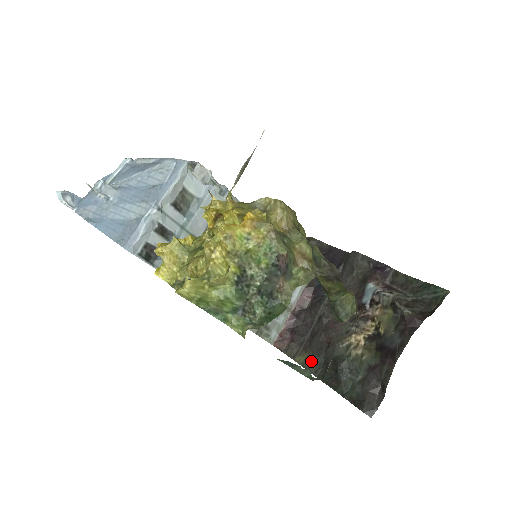
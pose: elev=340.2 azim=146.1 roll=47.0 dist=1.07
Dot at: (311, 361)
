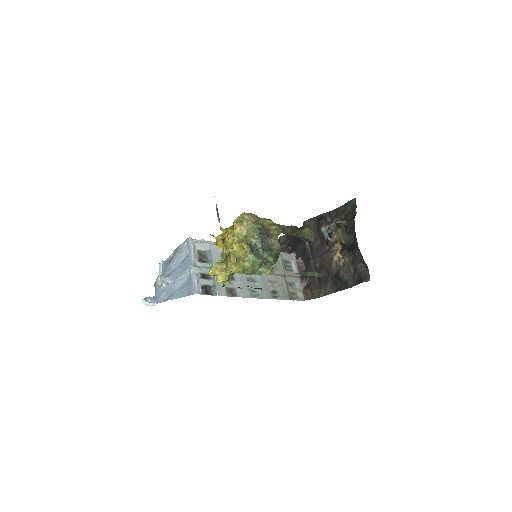
Dot at: (327, 288)
